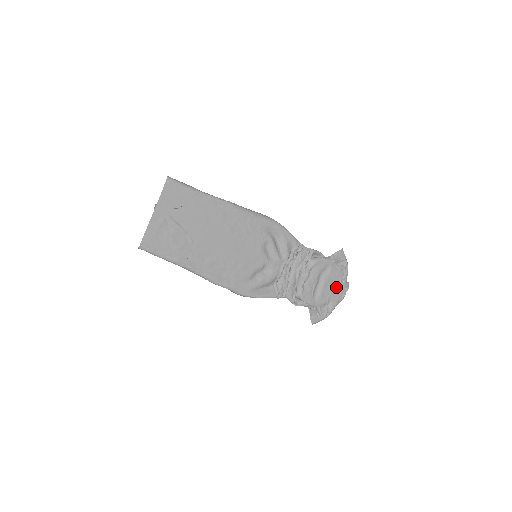
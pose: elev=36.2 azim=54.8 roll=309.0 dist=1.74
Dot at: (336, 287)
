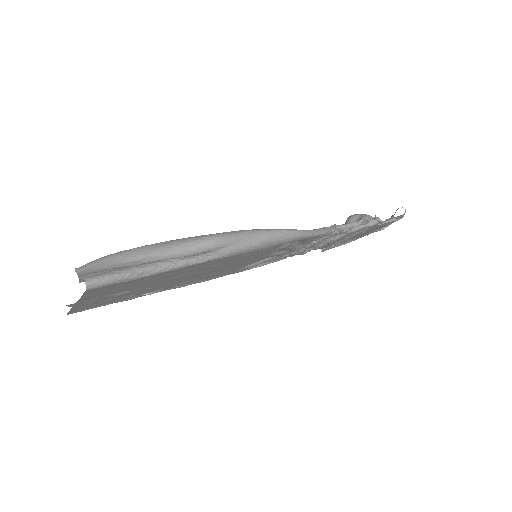
Dot at: (372, 231)
